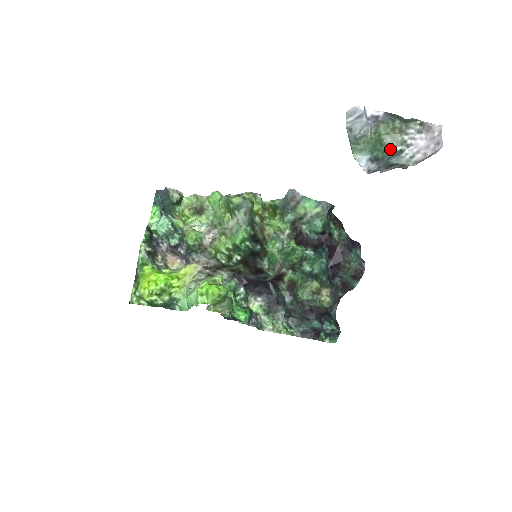
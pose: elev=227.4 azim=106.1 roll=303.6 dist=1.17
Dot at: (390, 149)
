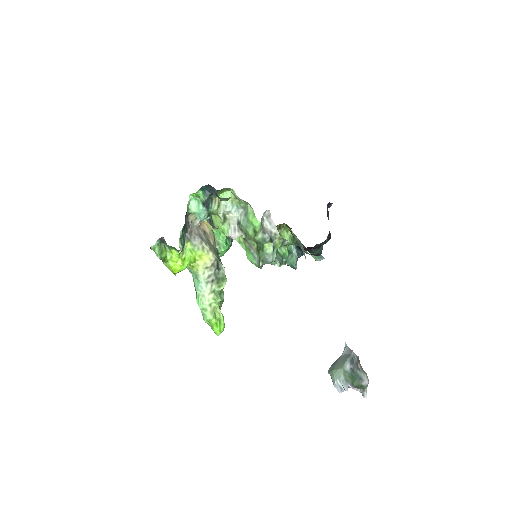
Dot at: occluded
